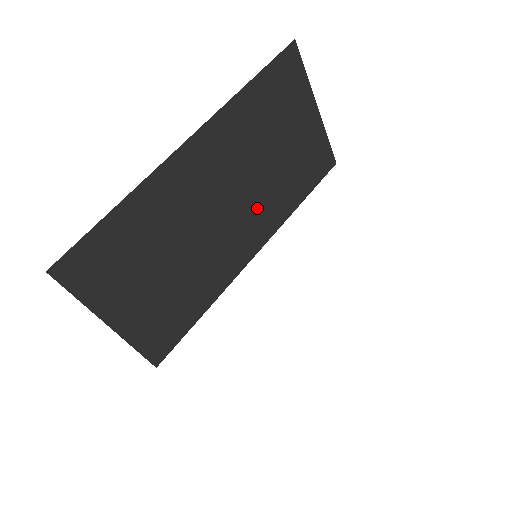
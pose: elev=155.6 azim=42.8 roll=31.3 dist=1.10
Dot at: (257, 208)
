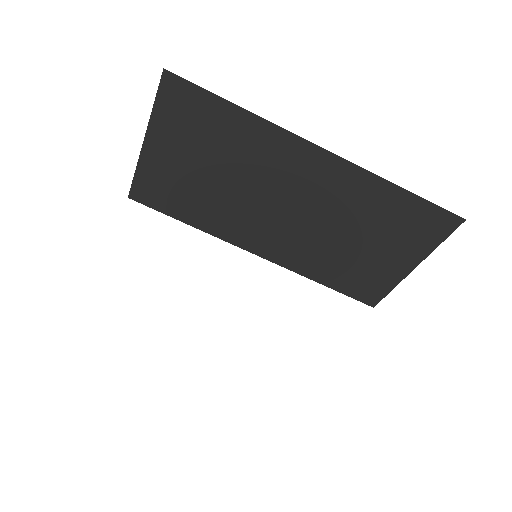
Dot at: (297, 241)
